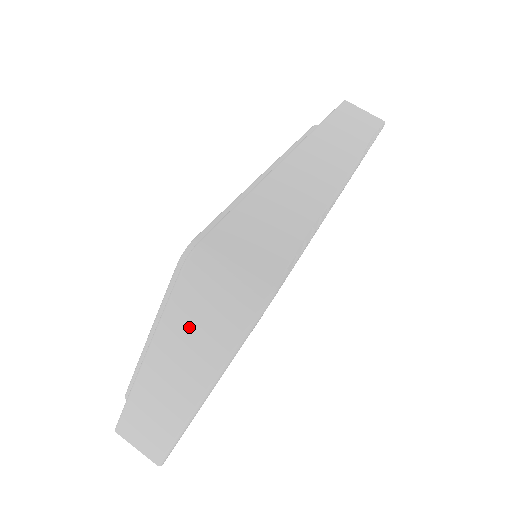
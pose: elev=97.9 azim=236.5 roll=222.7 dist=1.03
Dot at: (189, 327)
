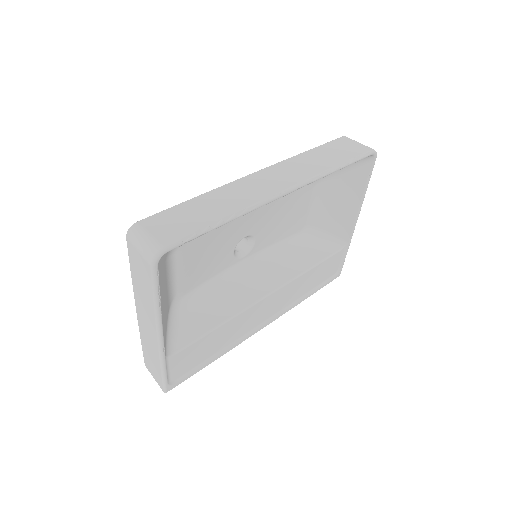
Dot at: (138, 275)
